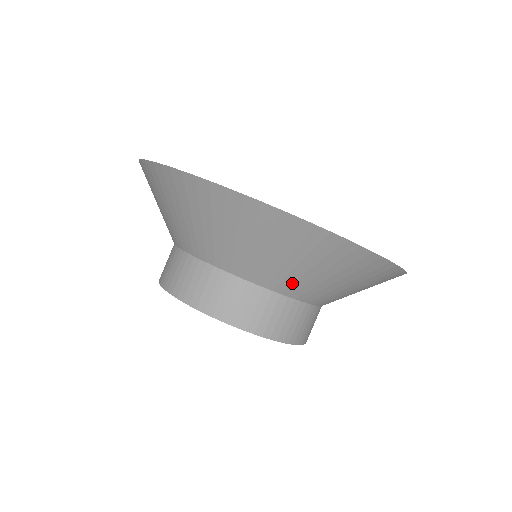
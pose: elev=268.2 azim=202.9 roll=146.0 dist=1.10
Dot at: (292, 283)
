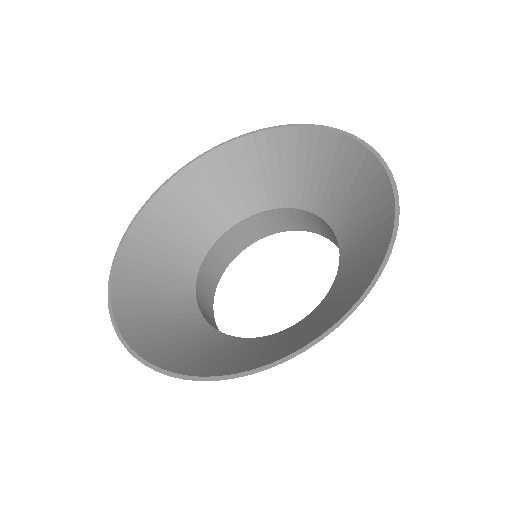
Dot at: occluded
